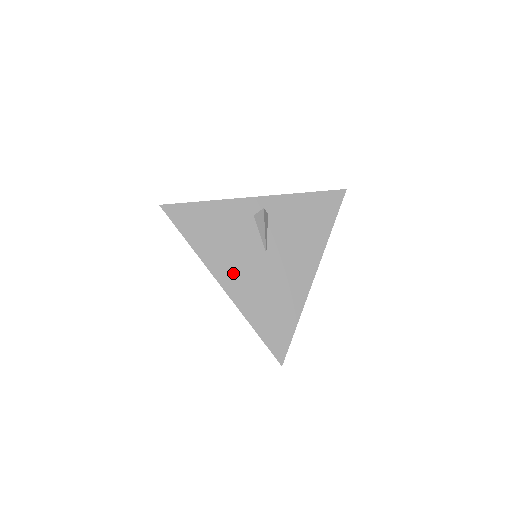
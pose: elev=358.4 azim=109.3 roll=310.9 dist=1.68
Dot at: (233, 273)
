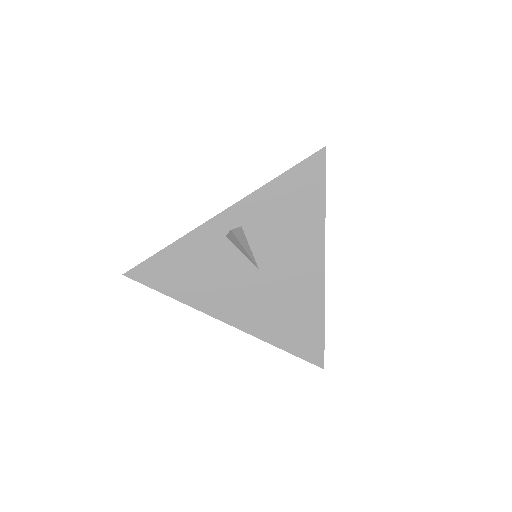
Dot at: (232, 305)
